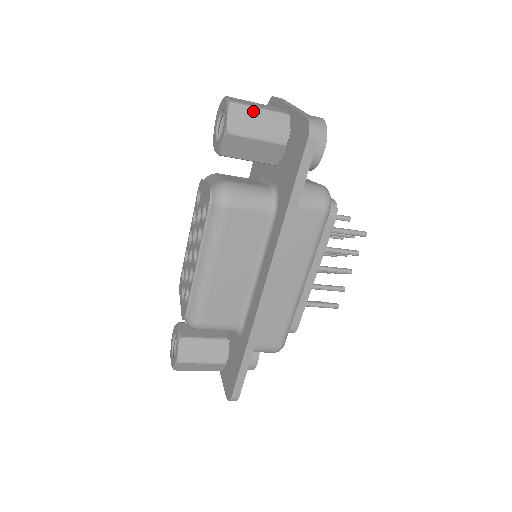
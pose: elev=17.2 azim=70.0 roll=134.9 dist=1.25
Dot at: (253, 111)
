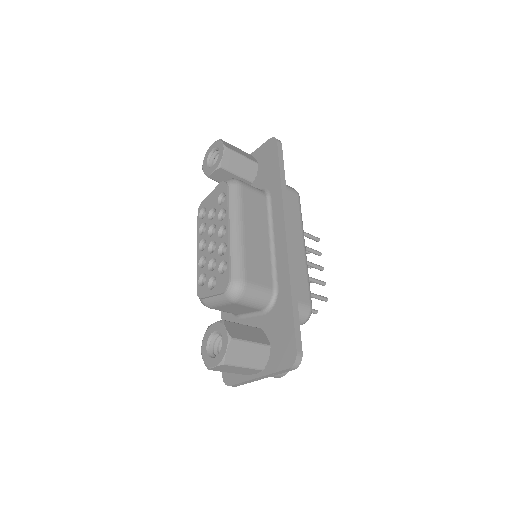
Dot at: (233, 146)
